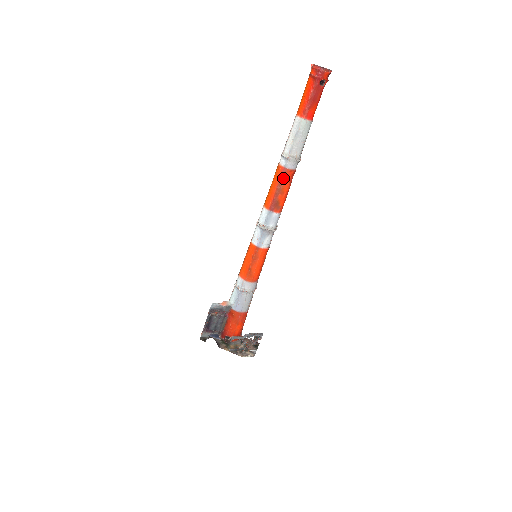
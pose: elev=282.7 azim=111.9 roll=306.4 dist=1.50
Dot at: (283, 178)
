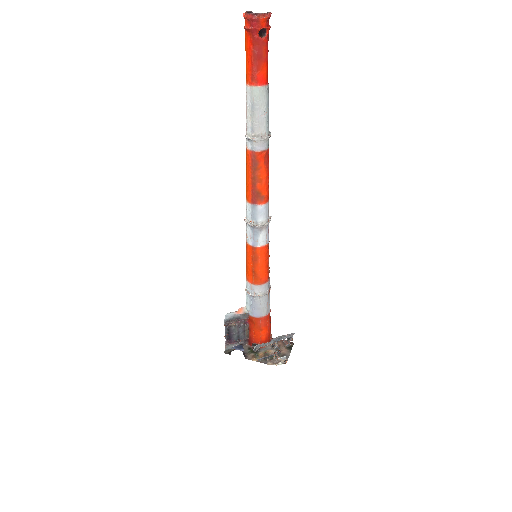
Dot at: (255, 164)
